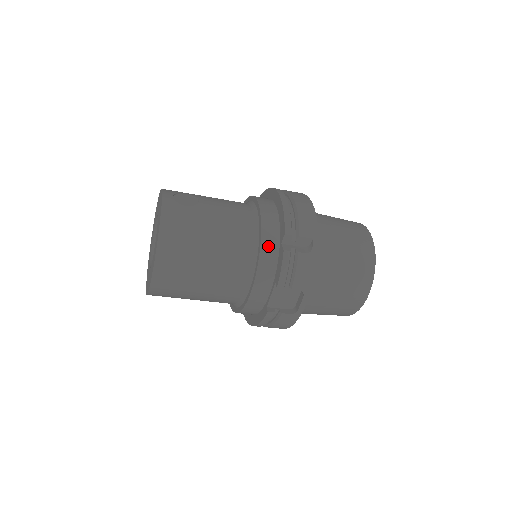
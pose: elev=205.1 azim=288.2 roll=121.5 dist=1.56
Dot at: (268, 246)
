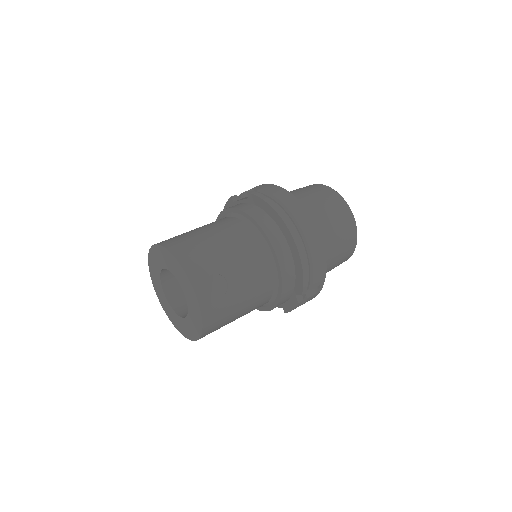
Dot at: (285, 298)
